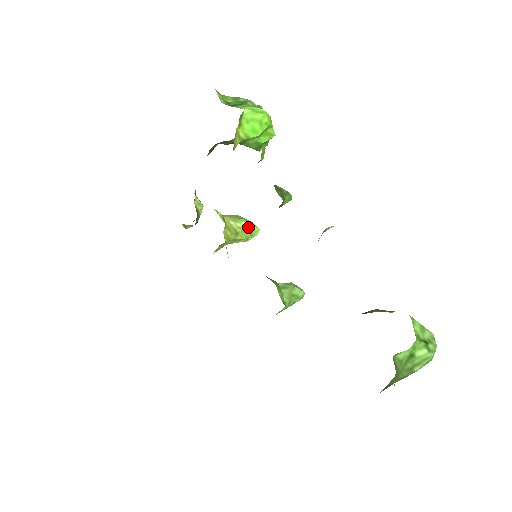
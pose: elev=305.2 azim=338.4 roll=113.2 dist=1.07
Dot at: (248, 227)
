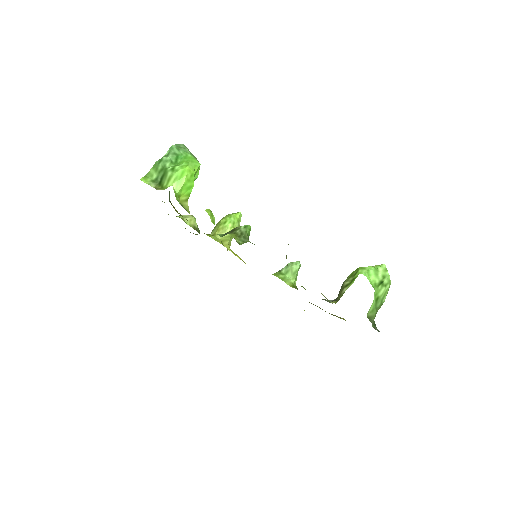
Dot at: (234, 223)
